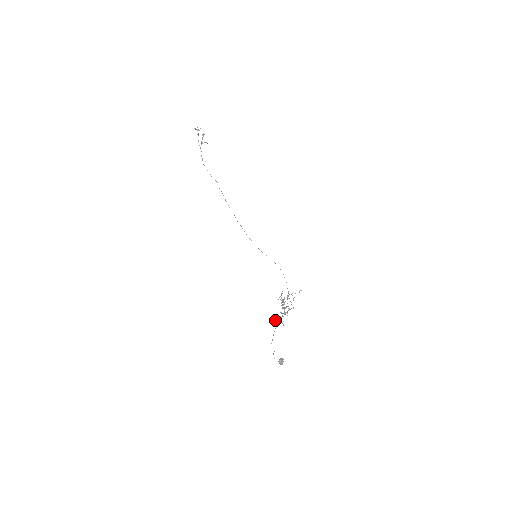
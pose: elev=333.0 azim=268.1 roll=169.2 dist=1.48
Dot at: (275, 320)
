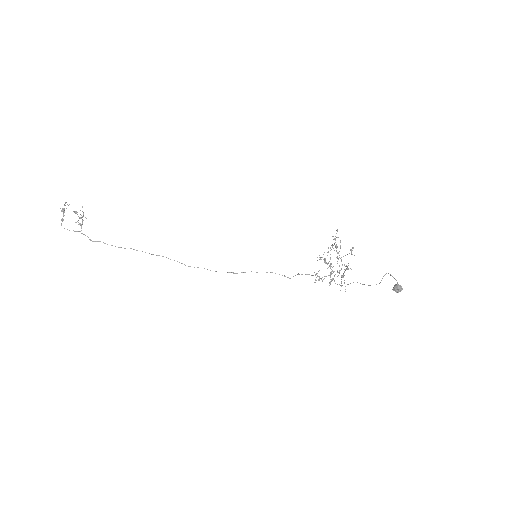
Dot at: occluded
